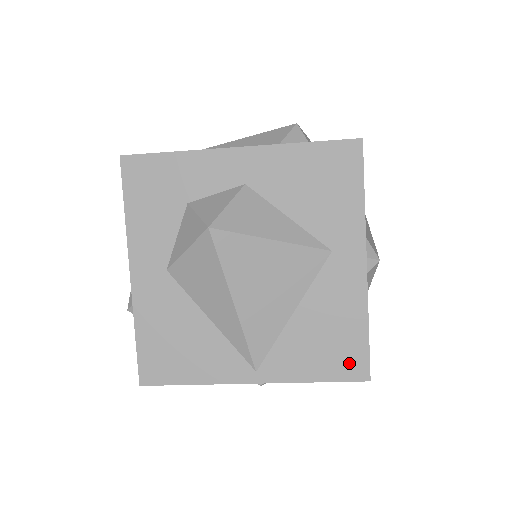
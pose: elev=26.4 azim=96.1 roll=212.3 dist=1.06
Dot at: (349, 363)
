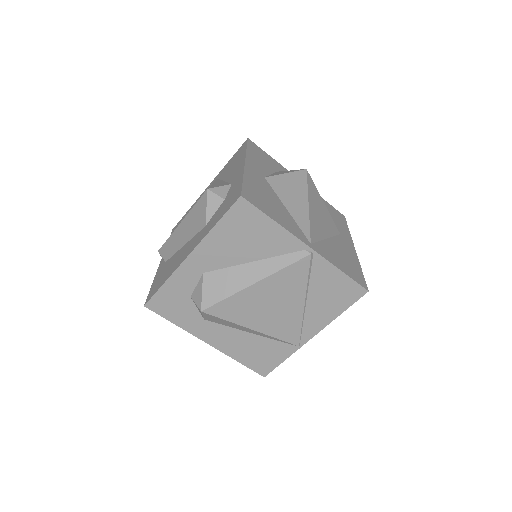
Dot at: (357, 276)
